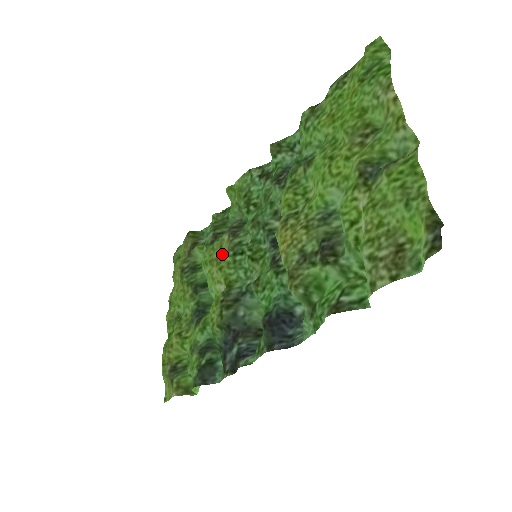
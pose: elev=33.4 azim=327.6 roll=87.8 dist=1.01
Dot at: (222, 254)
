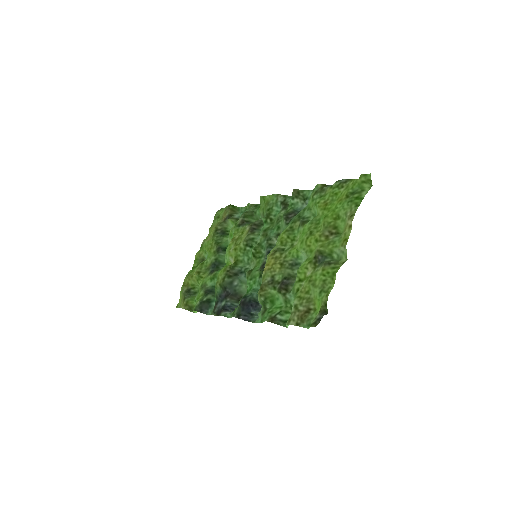
Dot at: (241, 239)
